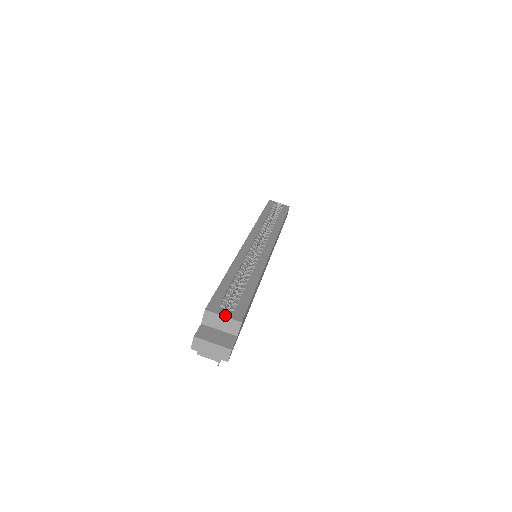
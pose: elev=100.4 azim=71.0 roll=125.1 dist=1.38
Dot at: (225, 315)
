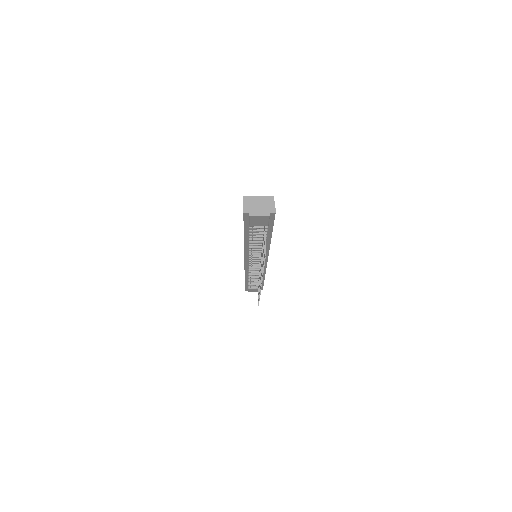
Dot at: occluded
